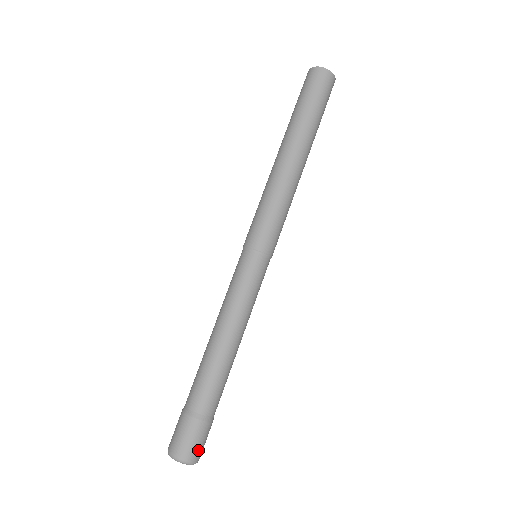
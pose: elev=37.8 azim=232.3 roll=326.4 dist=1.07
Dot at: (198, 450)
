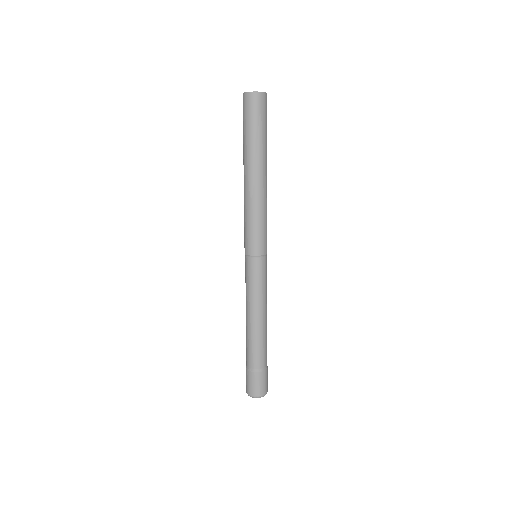
Dot at: occluded
